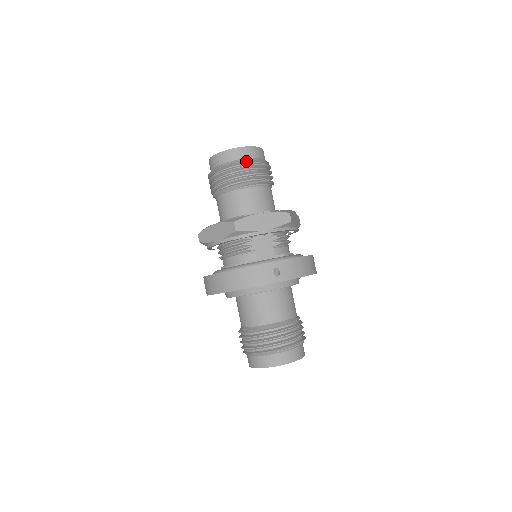
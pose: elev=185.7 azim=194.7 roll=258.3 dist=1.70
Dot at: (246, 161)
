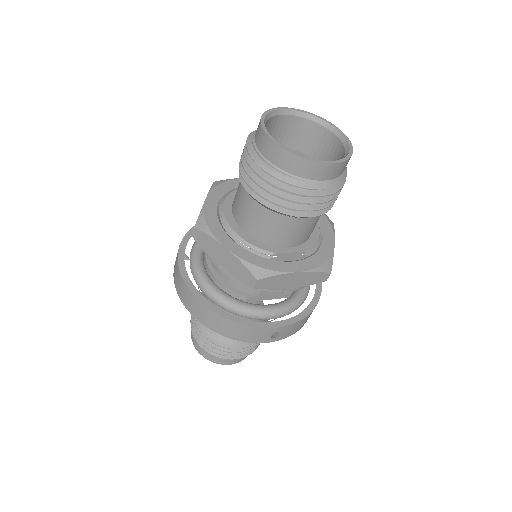
Dot at: (320, 188)
